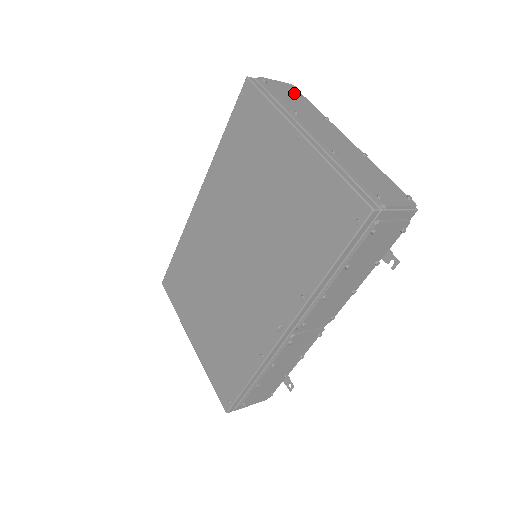
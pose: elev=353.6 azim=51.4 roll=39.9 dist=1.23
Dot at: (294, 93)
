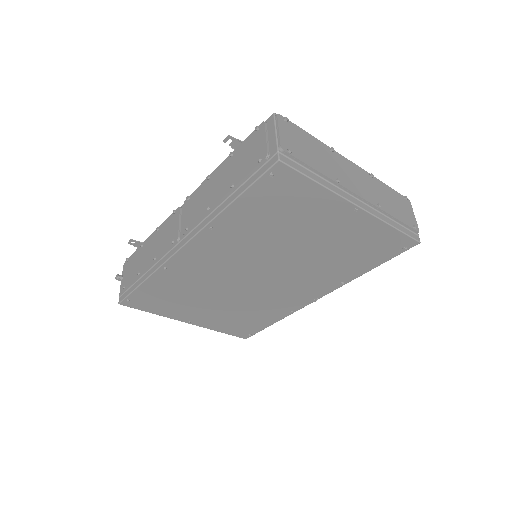
Dot at: (297, 134)
